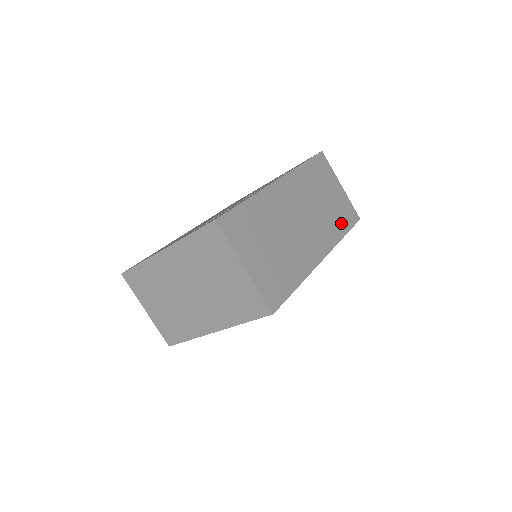
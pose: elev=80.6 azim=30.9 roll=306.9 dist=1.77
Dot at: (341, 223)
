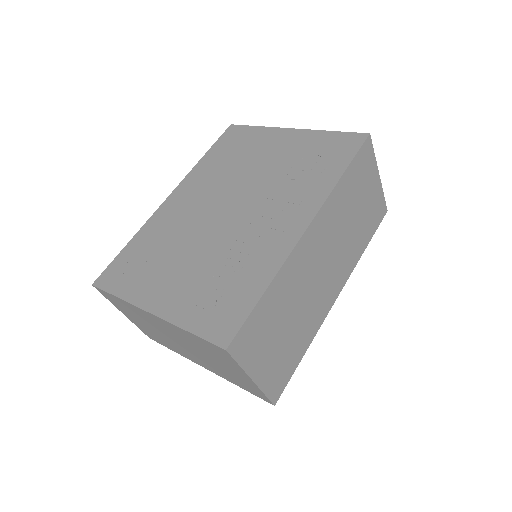
Dot at: (365, 234)
